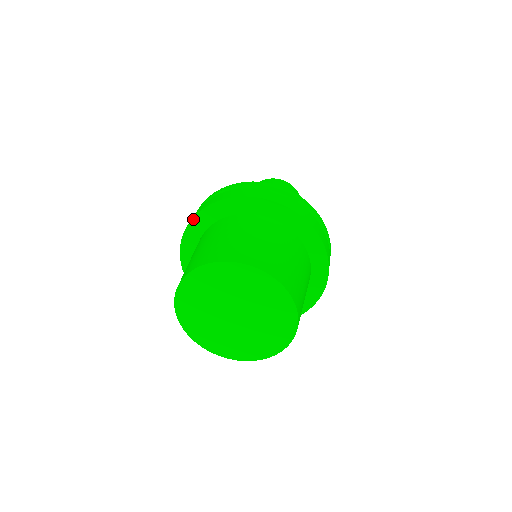
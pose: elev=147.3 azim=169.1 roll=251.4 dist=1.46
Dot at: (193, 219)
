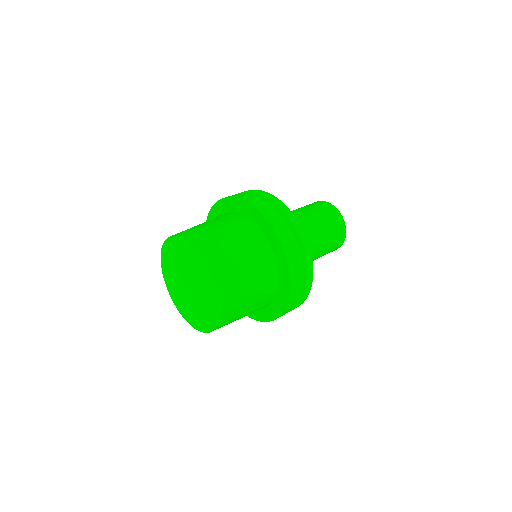
Dot at: (211, 209)
